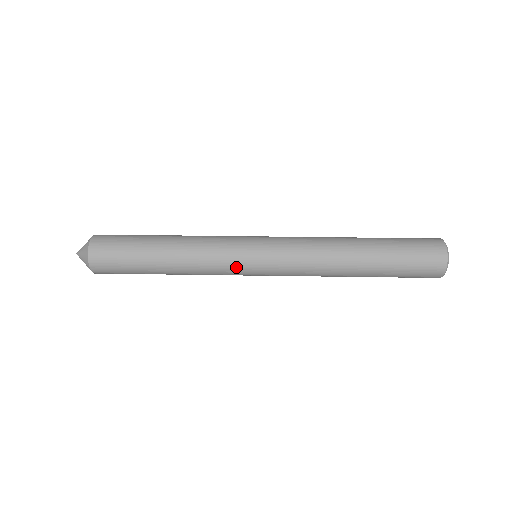
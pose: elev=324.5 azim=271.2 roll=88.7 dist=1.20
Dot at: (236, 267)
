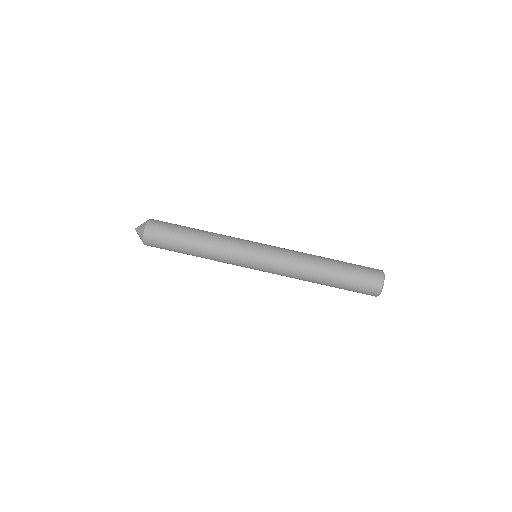
Dot at: (241, 263)
